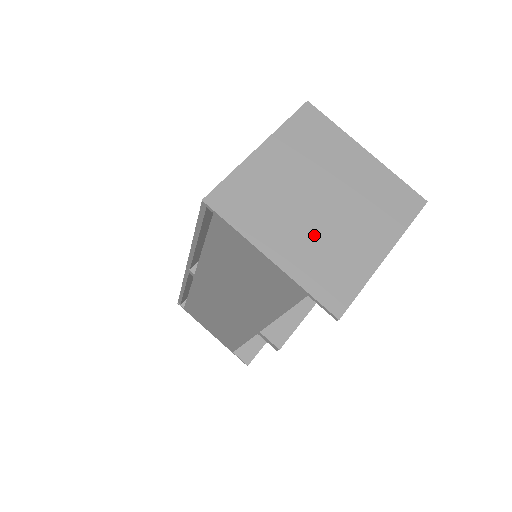
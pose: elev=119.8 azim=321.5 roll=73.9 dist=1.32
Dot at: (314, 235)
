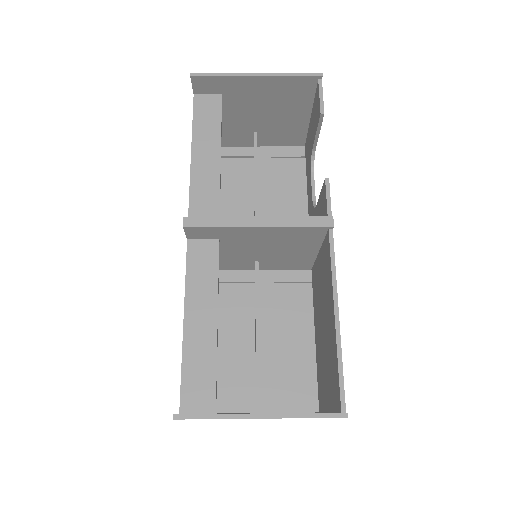
Dot at: (231, 107)
